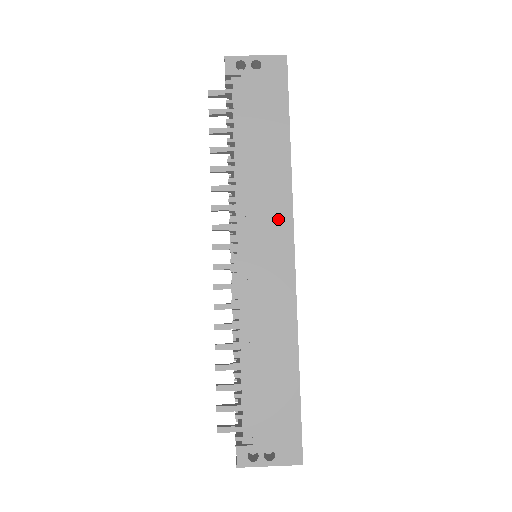
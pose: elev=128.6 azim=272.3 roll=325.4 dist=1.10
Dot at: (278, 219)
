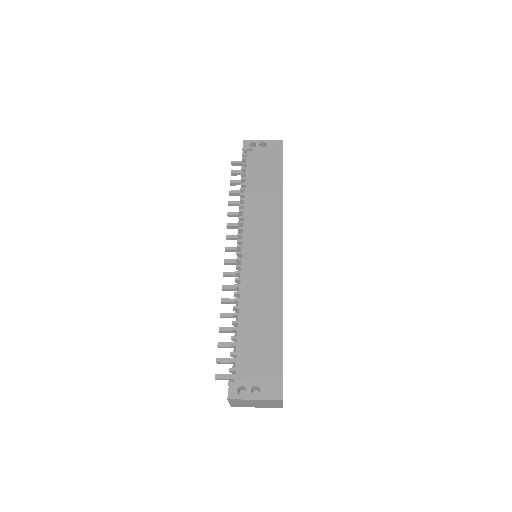
Dot at: (272, 227)
